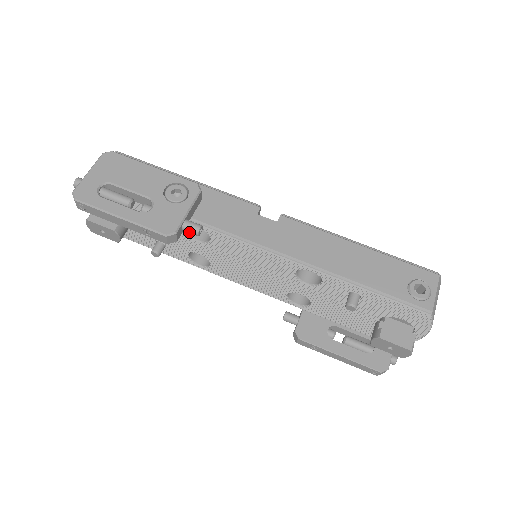
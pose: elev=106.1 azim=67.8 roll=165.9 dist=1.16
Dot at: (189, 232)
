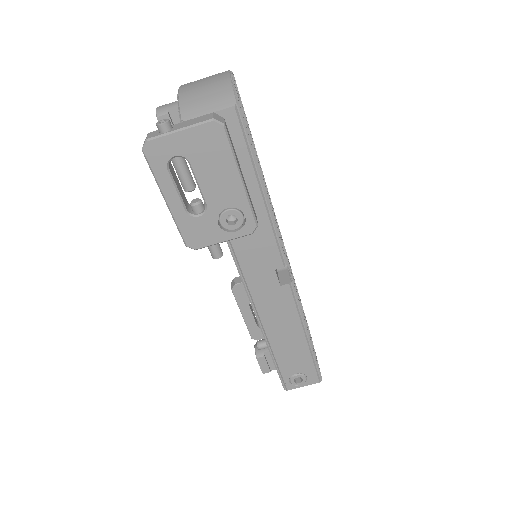
Dot at: (209, 249)
